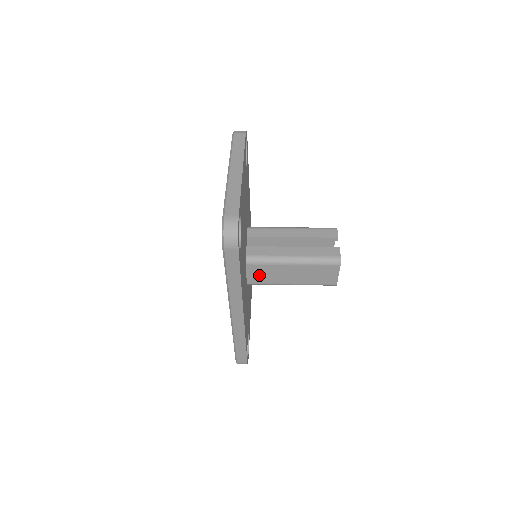
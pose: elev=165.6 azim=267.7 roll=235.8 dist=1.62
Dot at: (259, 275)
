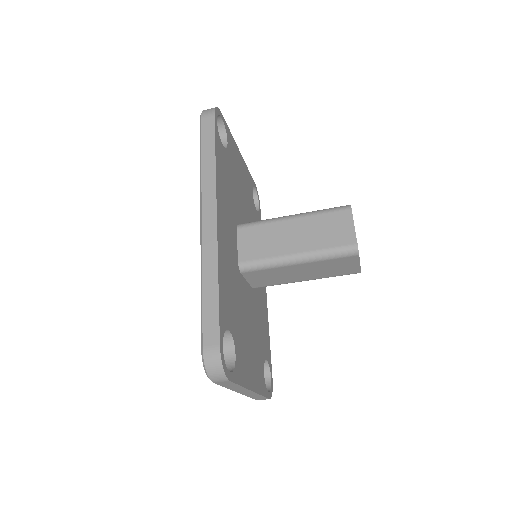
Dot at: (253, 244)
